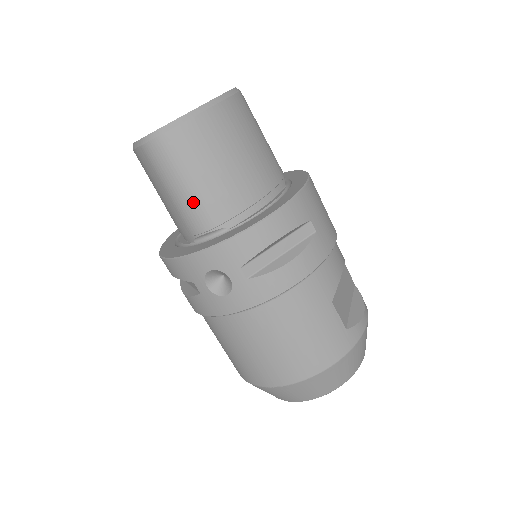
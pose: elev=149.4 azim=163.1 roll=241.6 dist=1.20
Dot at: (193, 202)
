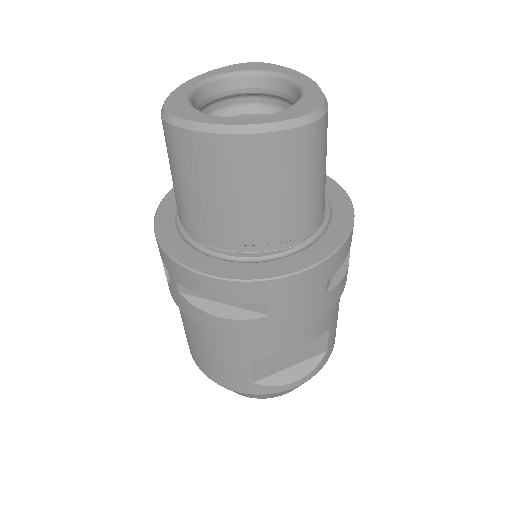
Dot at: (178, 197)
